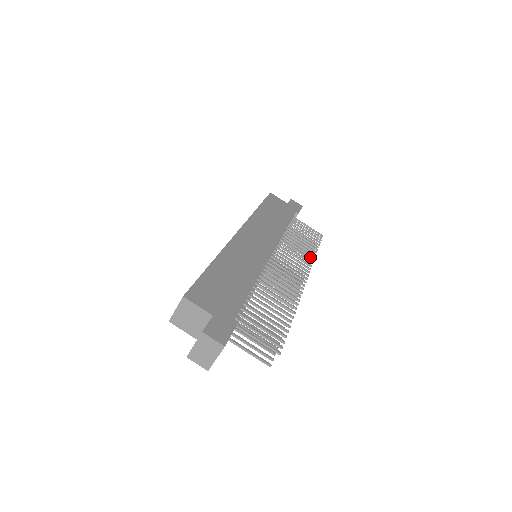
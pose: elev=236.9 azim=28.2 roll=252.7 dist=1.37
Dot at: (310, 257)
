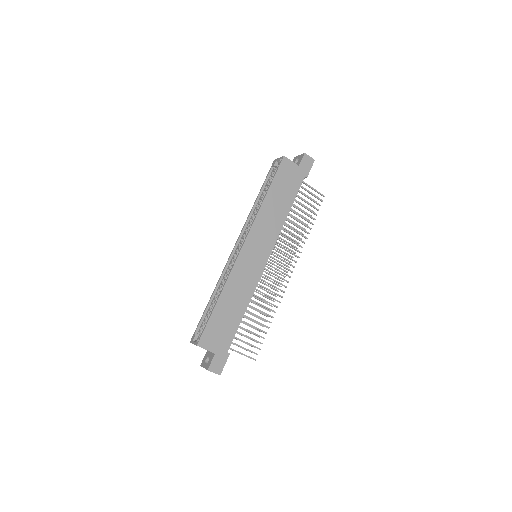
Dot at: (303, 241)
